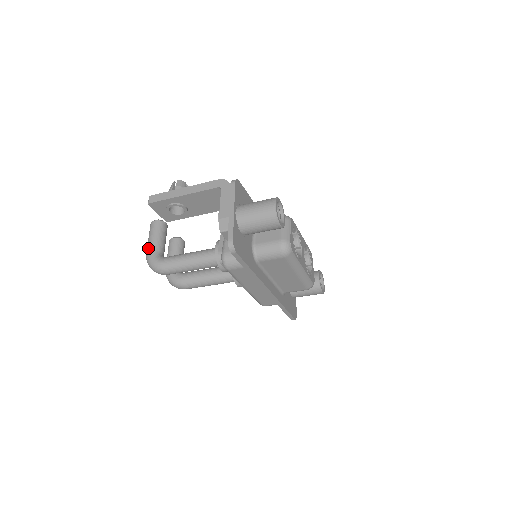
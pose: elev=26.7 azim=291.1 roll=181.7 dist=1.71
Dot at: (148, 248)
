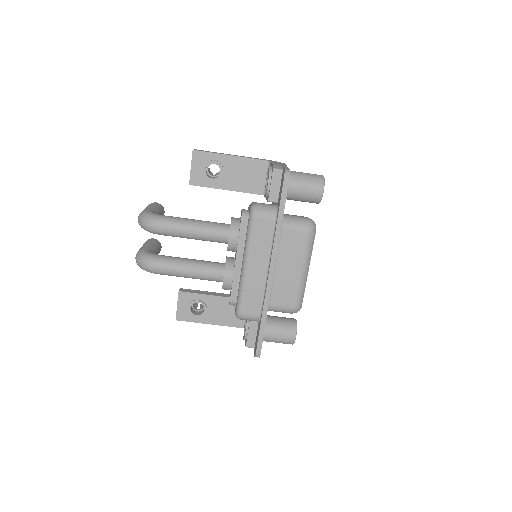
Dot at: (146, 208)
